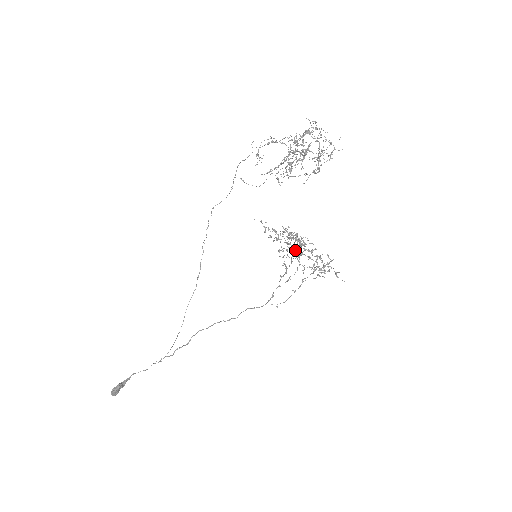
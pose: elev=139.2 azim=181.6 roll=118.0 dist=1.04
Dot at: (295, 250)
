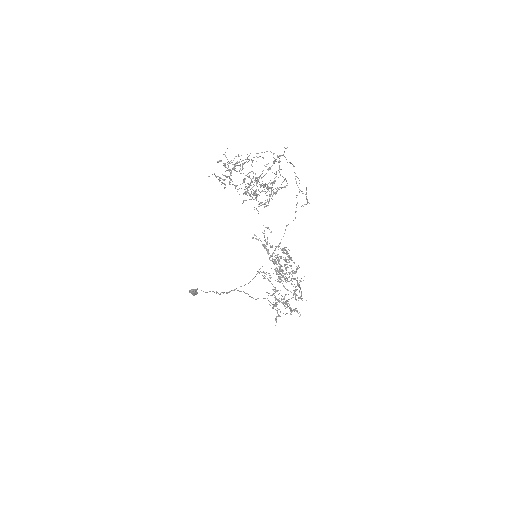
Dot at: (278, 271)
